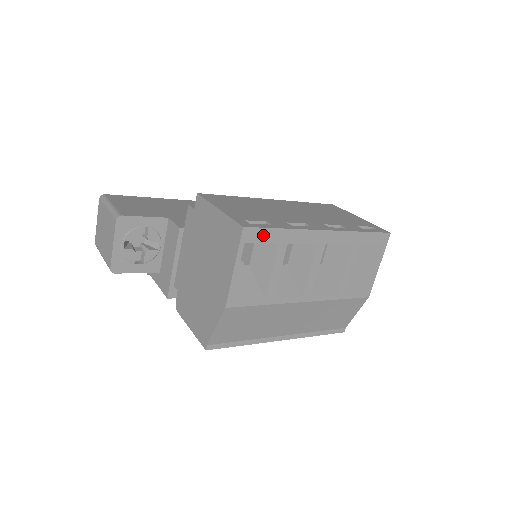
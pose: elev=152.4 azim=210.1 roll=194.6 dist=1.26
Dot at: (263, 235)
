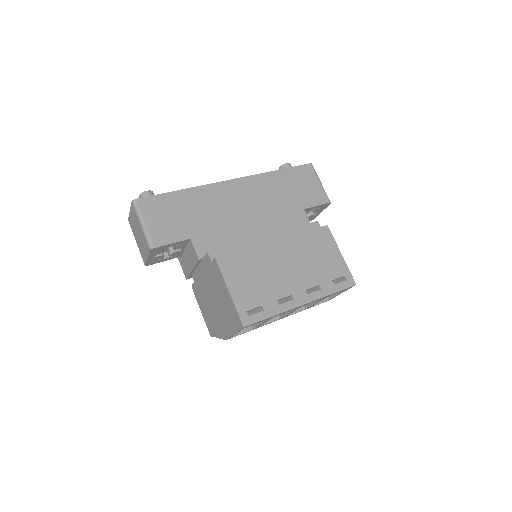
Dot at: occluded
